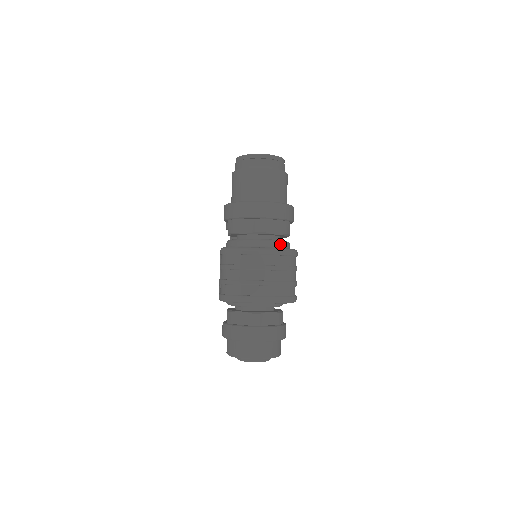
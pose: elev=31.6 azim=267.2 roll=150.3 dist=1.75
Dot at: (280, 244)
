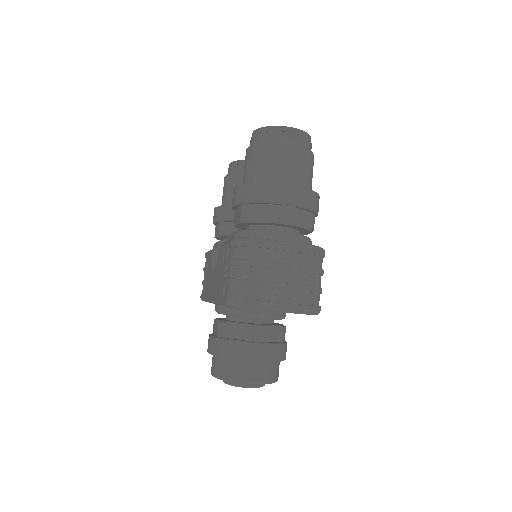
Dot at: (306, 240)
